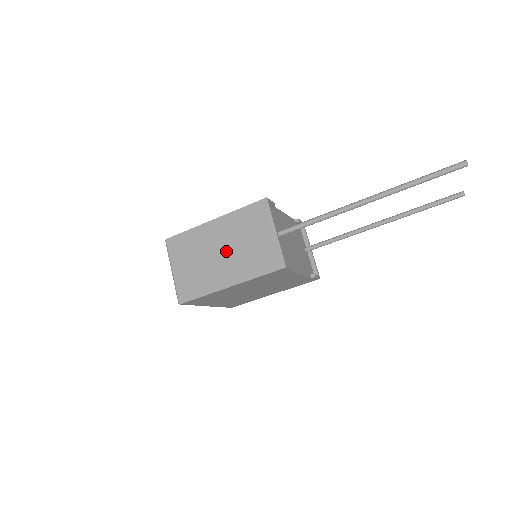
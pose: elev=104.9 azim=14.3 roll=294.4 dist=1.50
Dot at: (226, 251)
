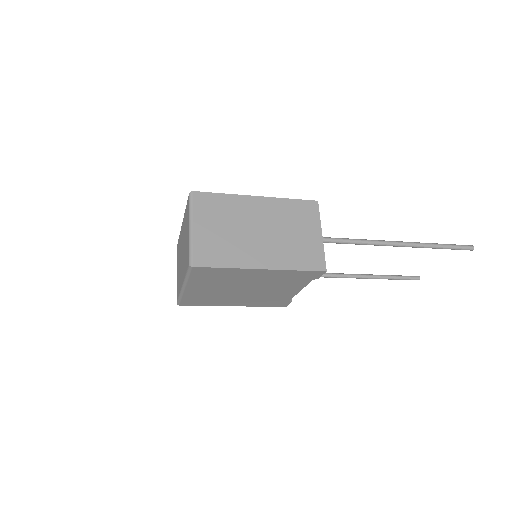
Dot at: (265, 232)
